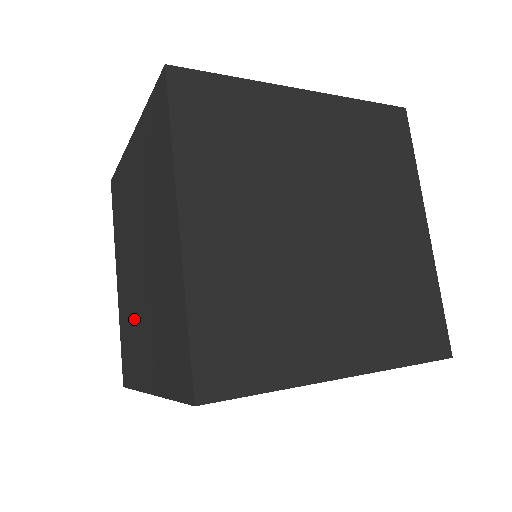
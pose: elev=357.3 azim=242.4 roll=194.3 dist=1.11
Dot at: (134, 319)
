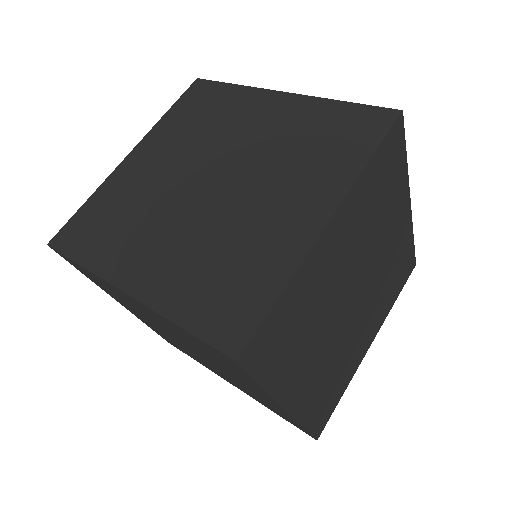
Dot at: (229, 235)
